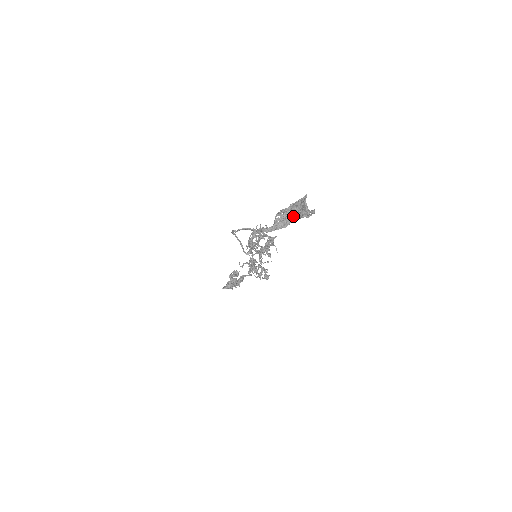
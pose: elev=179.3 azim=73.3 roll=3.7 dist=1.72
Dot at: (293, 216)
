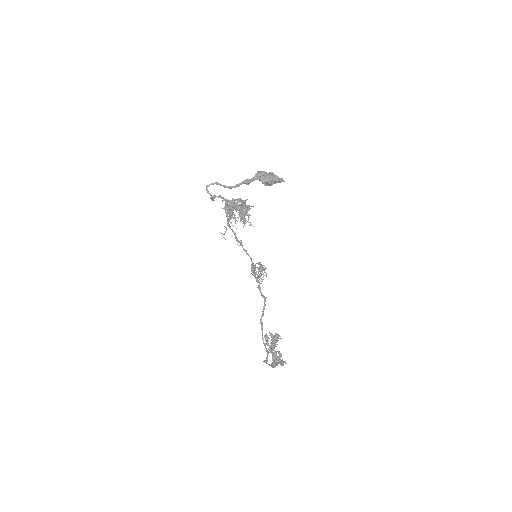
Dot at: (256, 176)
